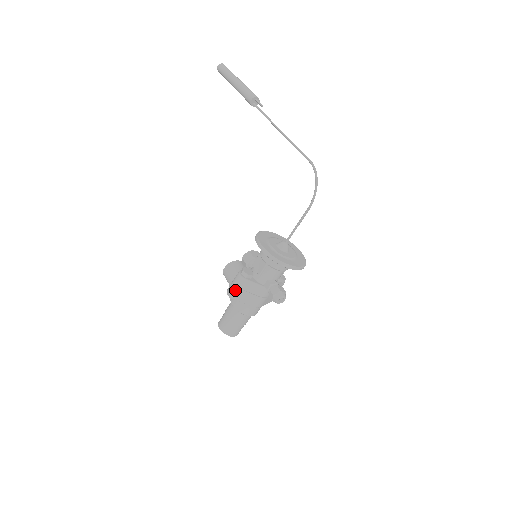
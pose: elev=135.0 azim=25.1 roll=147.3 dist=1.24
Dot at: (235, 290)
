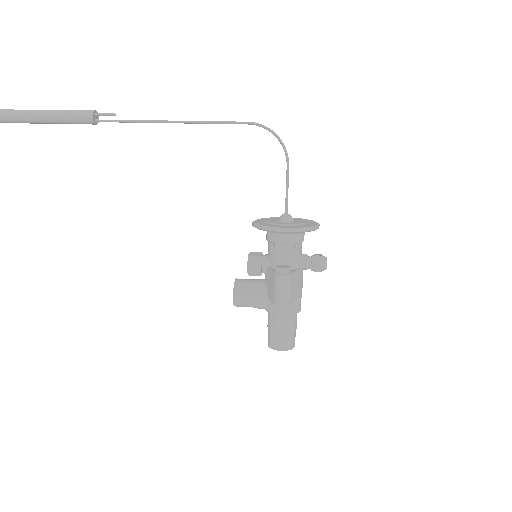
Dot at: (288, 294)
